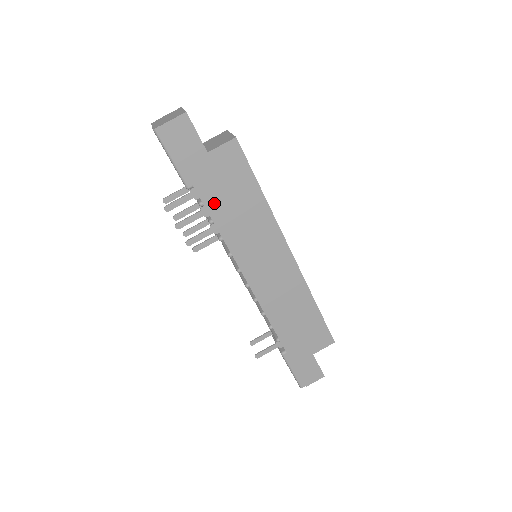
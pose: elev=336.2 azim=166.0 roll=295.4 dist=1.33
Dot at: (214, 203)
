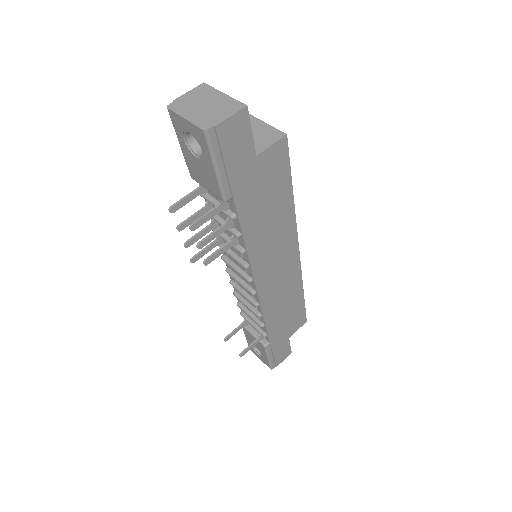
Dot at: (248, 214)
